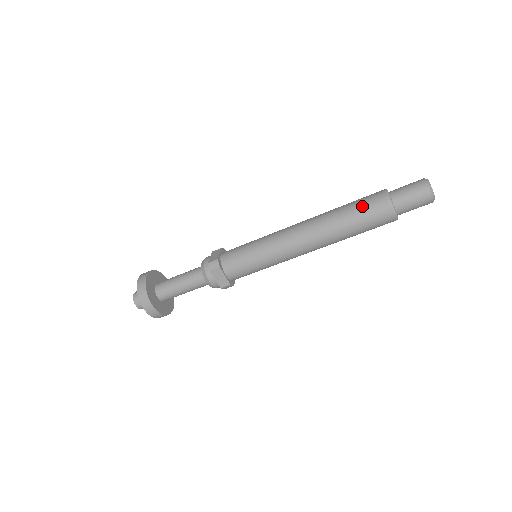
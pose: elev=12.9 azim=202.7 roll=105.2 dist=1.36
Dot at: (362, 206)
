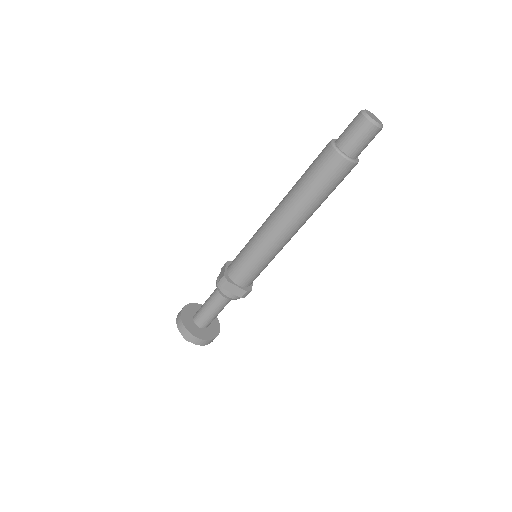
Dot at: (316, 168)
